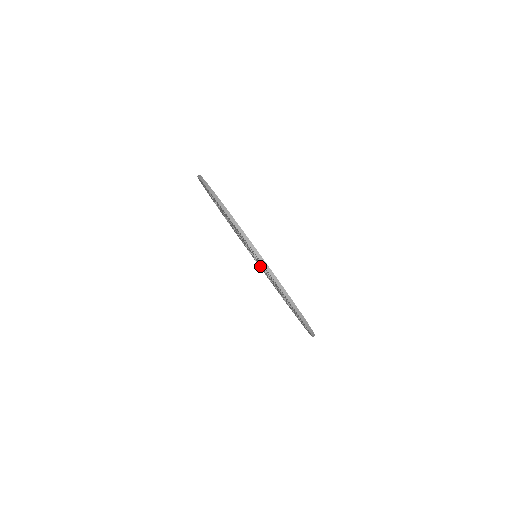
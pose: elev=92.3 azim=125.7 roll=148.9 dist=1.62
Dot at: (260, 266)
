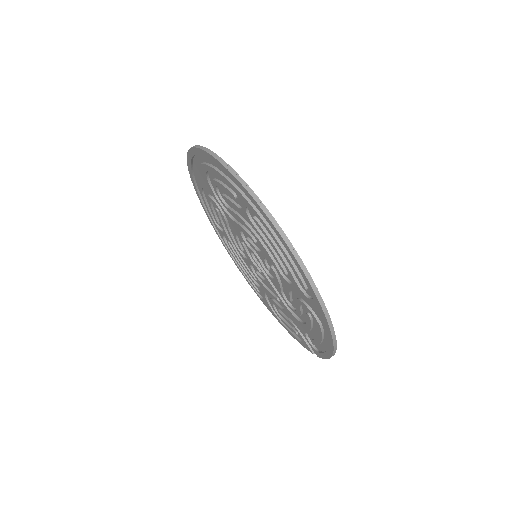
Dot at: (283, 309)
